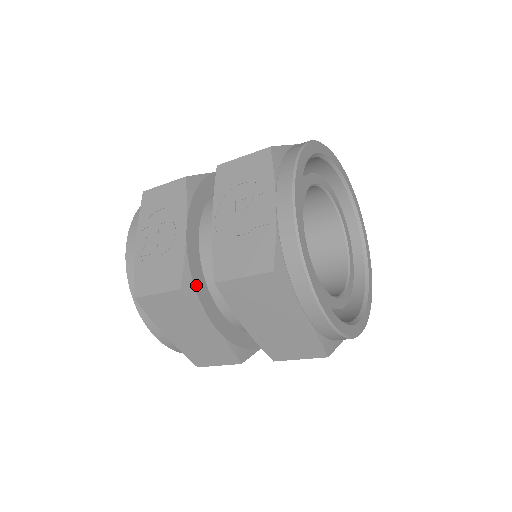
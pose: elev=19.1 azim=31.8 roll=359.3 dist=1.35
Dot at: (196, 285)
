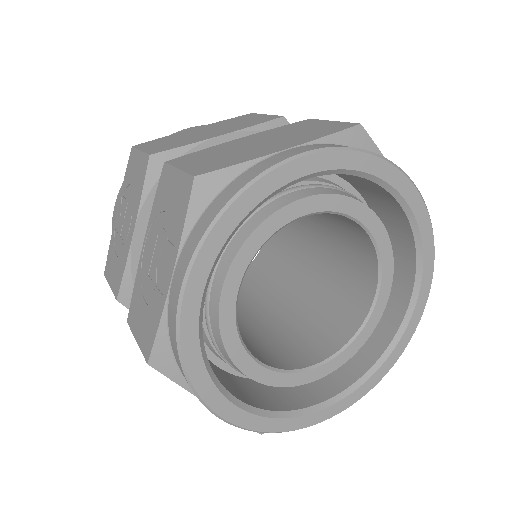
Dot at: occluded
